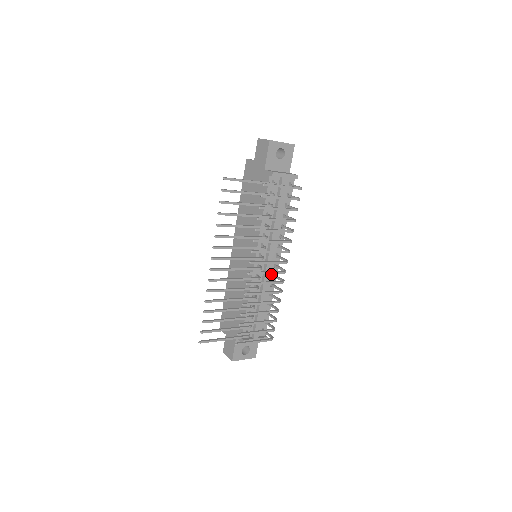
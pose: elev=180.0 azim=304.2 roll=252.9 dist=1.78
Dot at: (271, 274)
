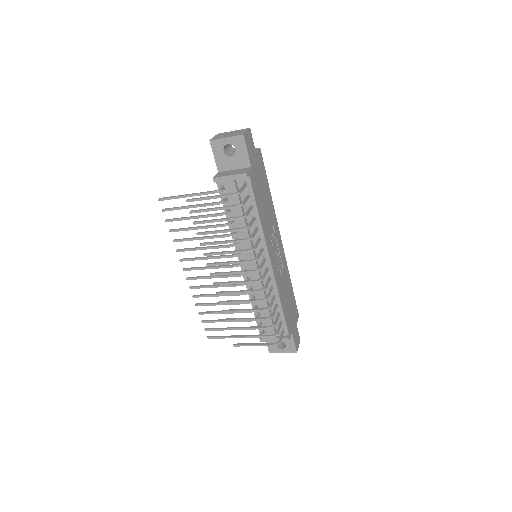
Dot at: (267, 277)
